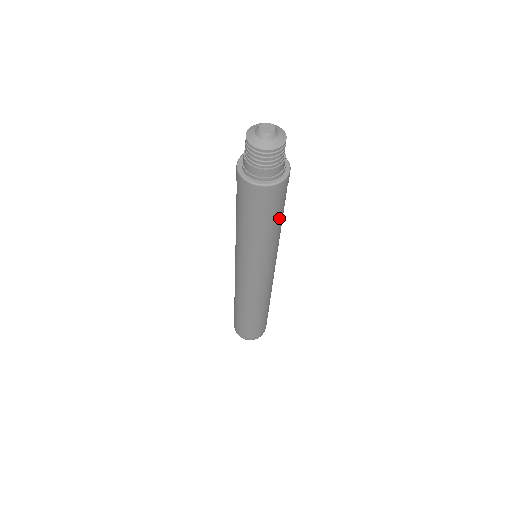
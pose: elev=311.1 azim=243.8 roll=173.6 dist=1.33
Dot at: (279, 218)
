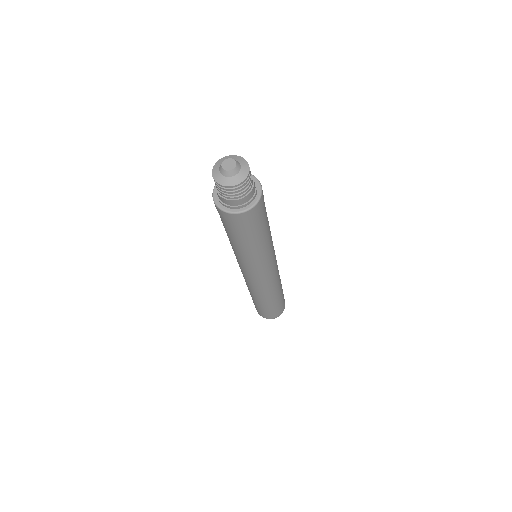
Dot at: (263, 231)
